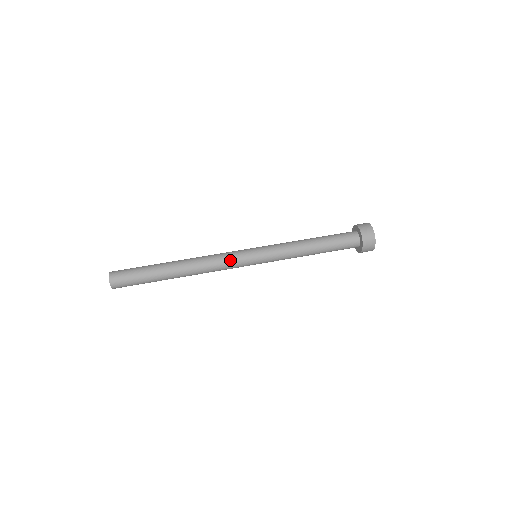
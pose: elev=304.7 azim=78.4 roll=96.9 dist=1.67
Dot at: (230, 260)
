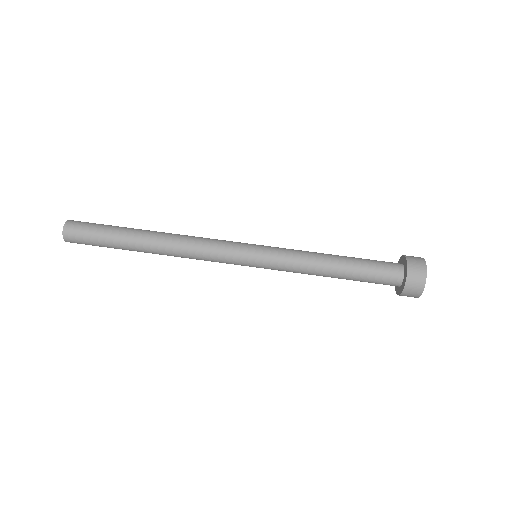
Dot at: (219, 247)
